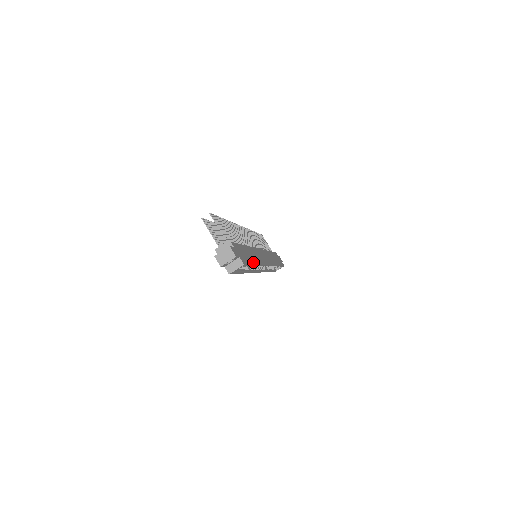
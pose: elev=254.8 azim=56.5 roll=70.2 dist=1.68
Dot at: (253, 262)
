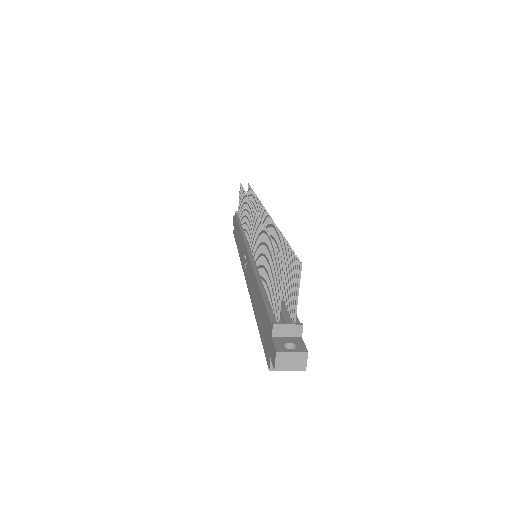
Dot at: occluded
